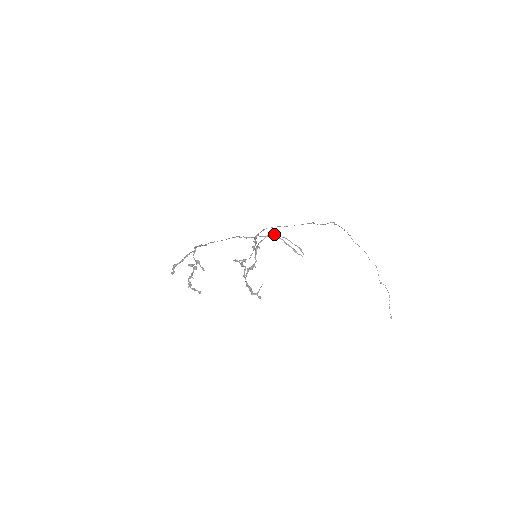
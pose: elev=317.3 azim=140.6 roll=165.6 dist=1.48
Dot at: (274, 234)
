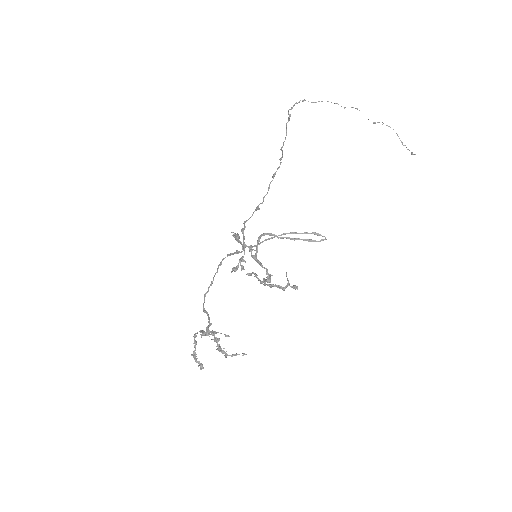
Dot at: occluded
